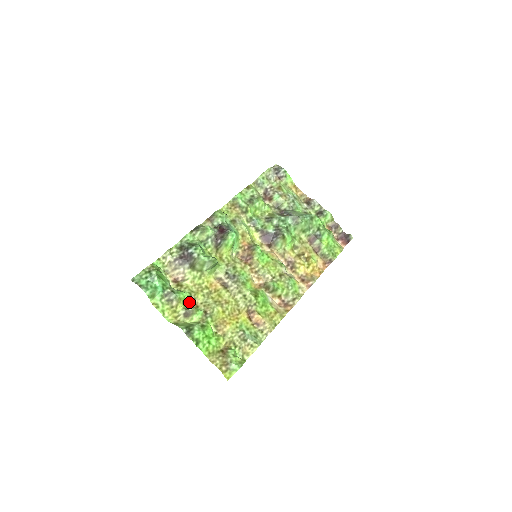
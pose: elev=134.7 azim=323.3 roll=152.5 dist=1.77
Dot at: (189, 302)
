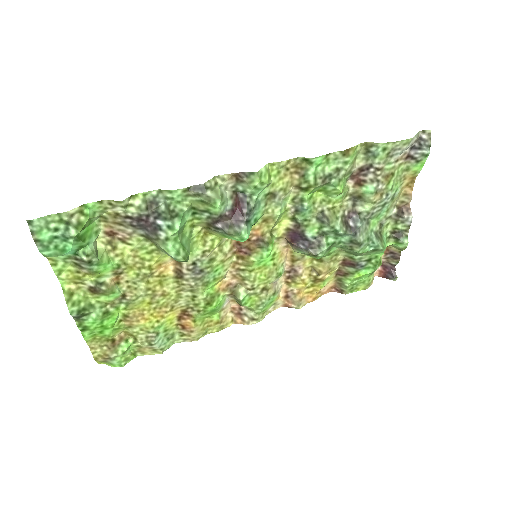
Dot at: (110, 274)
